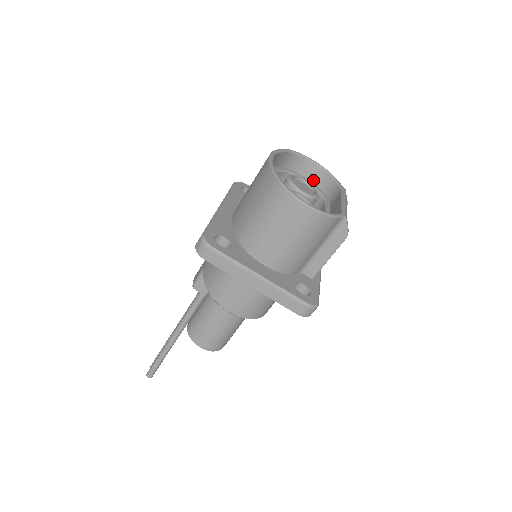
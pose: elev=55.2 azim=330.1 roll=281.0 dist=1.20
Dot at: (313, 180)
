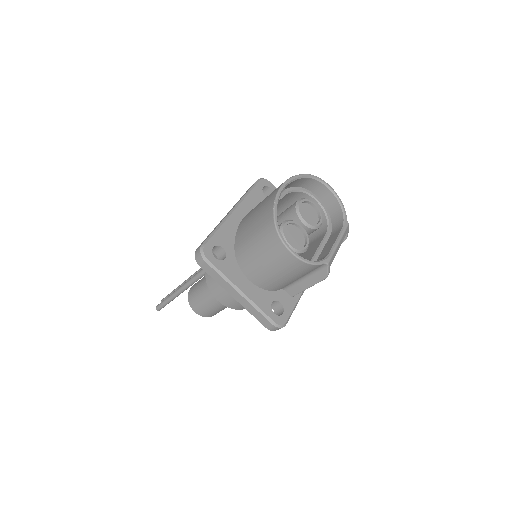
Dot at: (326, 203)
